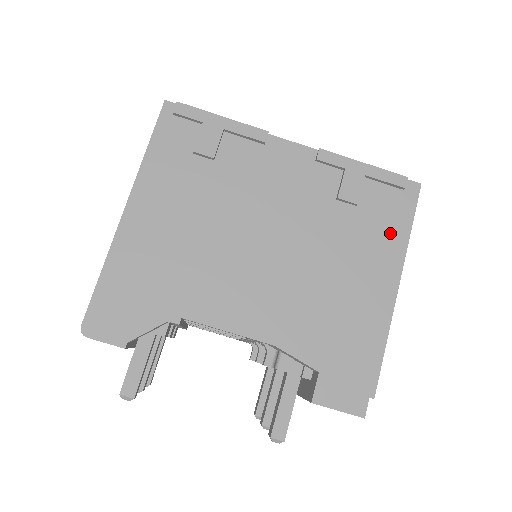
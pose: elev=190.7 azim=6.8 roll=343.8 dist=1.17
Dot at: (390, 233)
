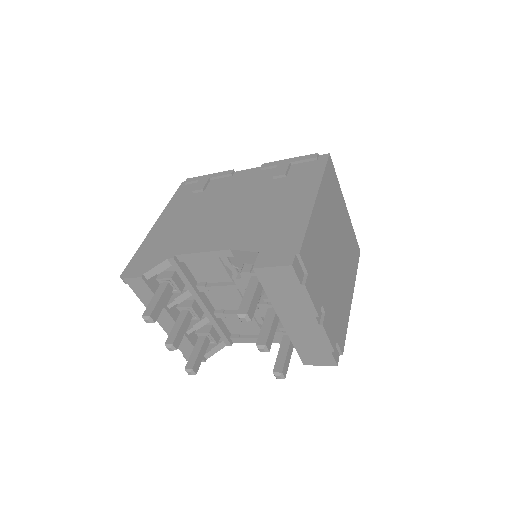
Dot at: (309, 179)
